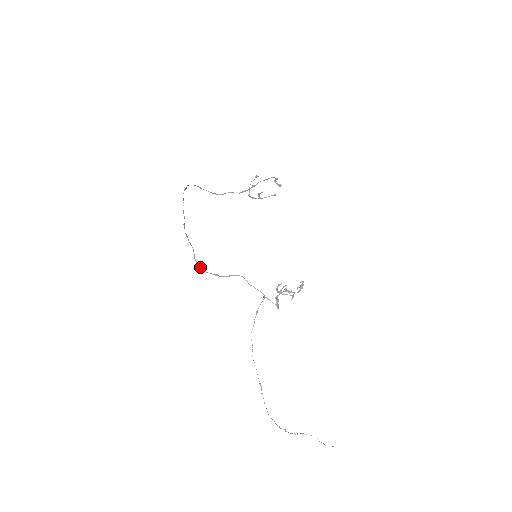
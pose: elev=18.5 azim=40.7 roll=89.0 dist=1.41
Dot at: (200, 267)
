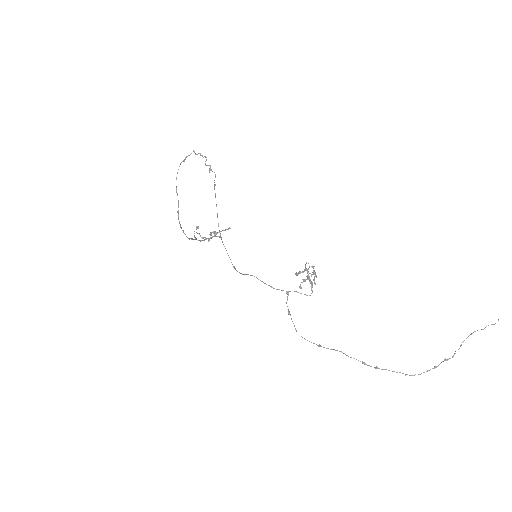
Dot at: occluded
